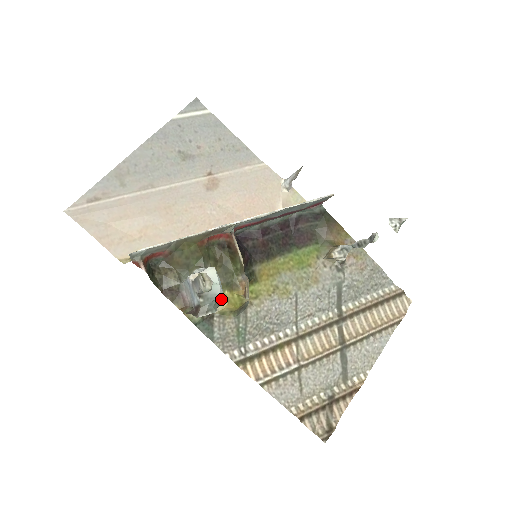
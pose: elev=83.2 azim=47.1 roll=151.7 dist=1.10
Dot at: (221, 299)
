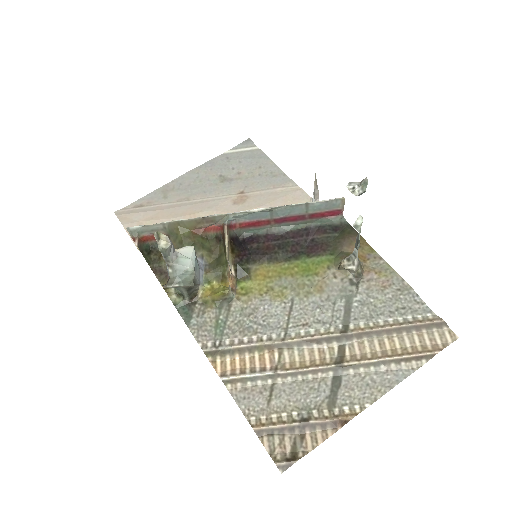
Dot at: (207, 288)
